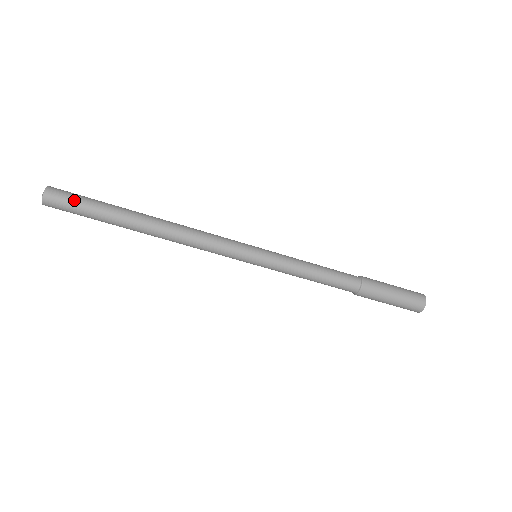
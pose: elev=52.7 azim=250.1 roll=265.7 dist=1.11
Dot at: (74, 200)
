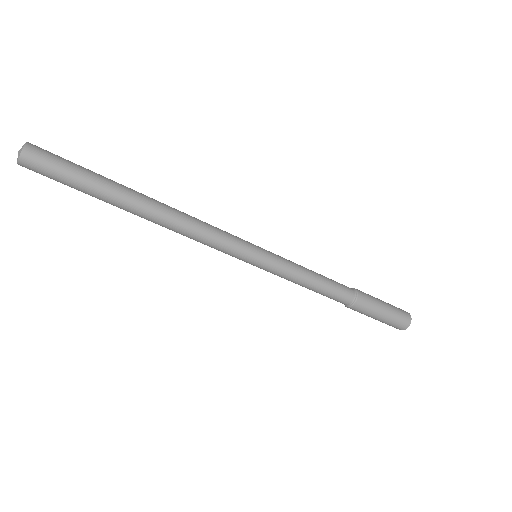
Dot at: (57, 170)
